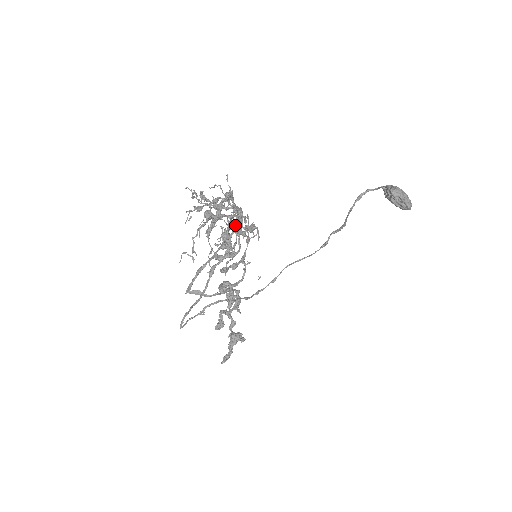
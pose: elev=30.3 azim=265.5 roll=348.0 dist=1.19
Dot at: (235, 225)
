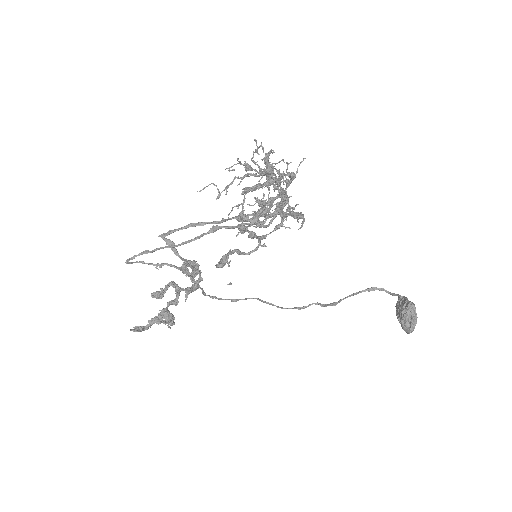
Dot at: (279, 203)
